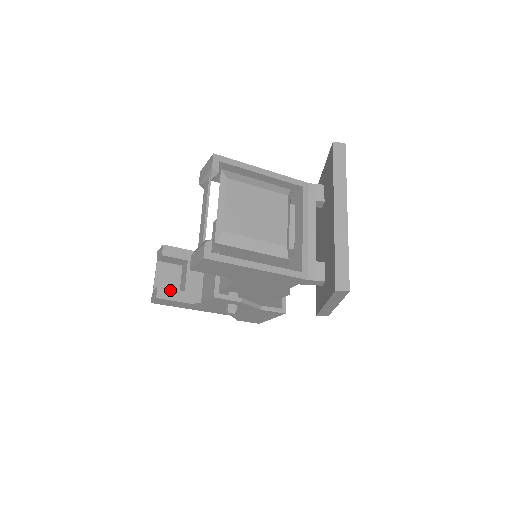
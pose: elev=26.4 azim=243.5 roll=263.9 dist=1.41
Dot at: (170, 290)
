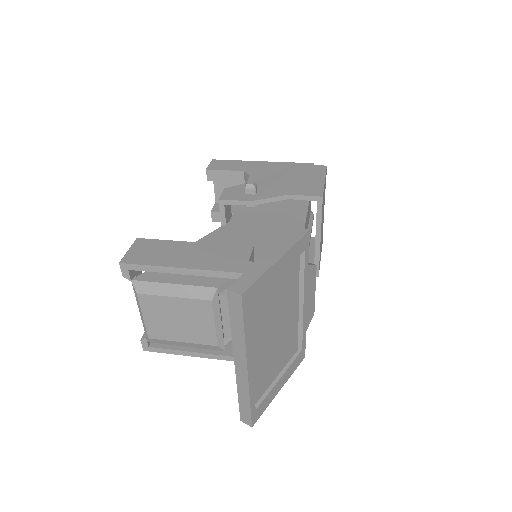
Dot at: occluded
